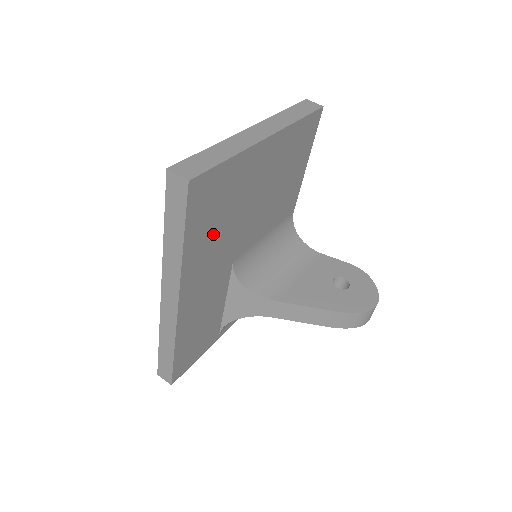
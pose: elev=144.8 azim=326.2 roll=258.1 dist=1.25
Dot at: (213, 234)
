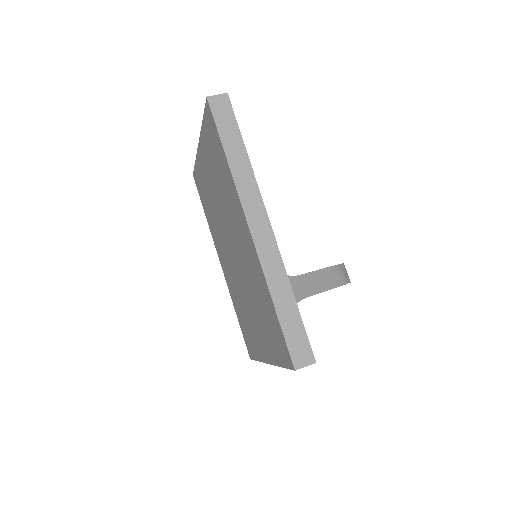
Dot at: occluded
